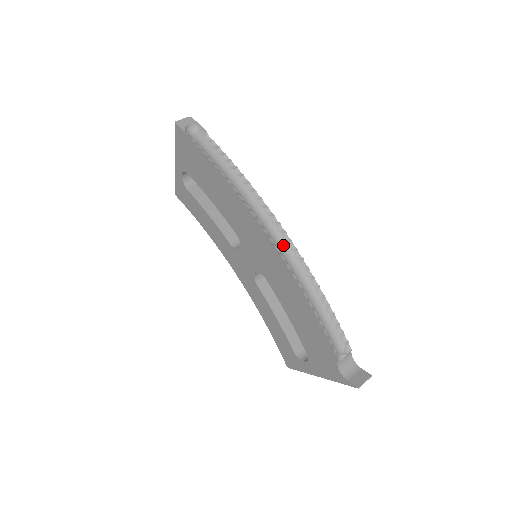
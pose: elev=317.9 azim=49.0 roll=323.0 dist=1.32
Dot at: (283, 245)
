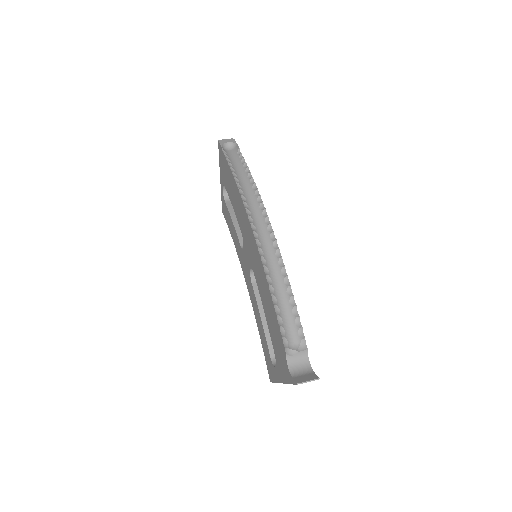
Dot at: (265, 235)
